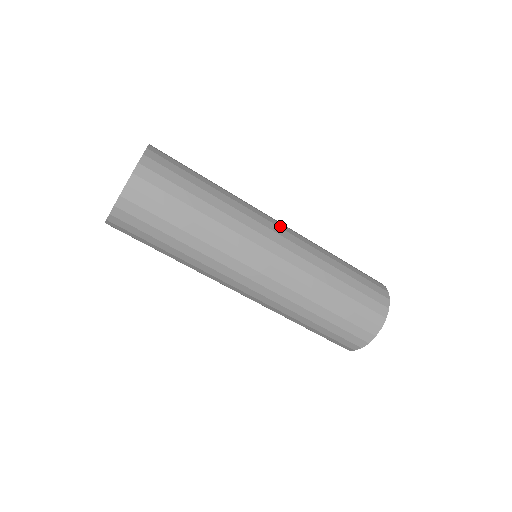
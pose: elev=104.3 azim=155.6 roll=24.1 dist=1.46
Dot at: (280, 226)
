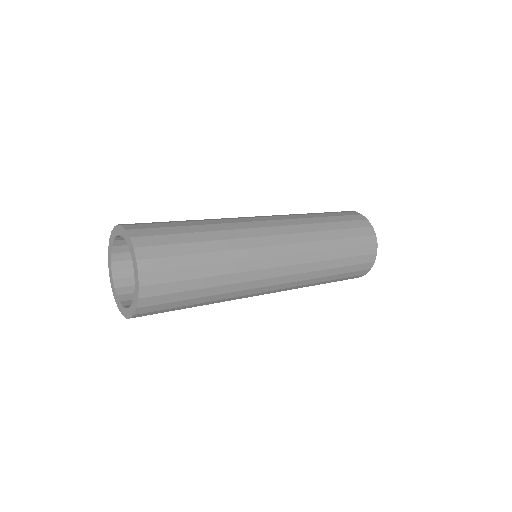
Dot at: occluded
